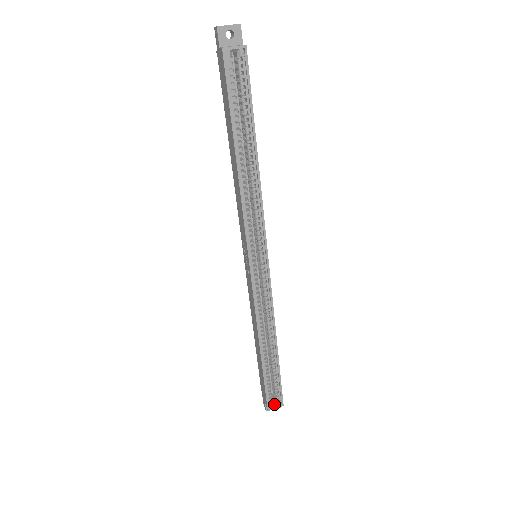
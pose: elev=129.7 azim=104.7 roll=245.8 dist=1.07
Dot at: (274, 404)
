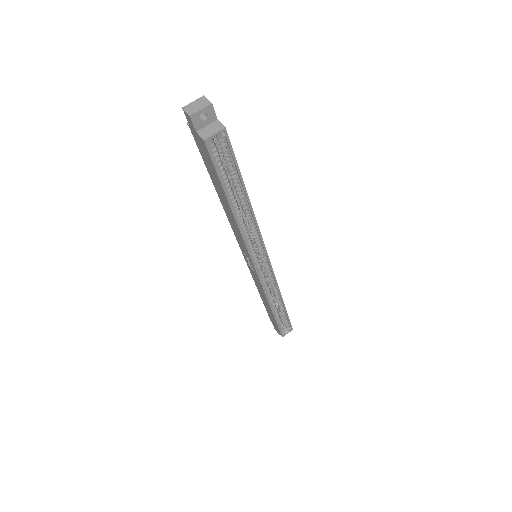
Dot at: (286, 332)
